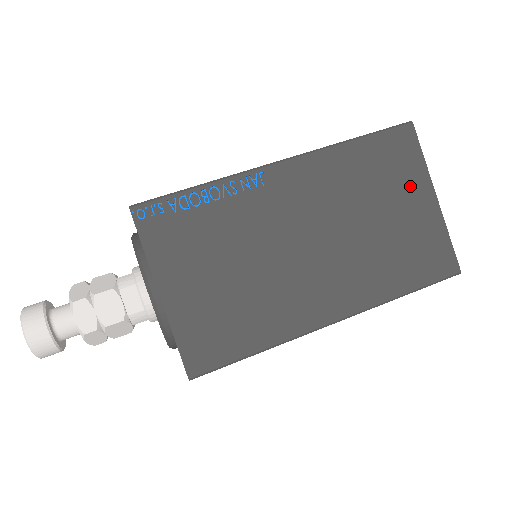
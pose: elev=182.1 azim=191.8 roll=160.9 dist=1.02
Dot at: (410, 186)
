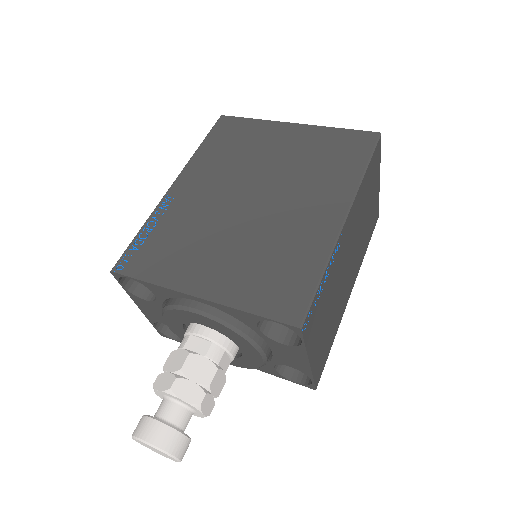
Dot at: (375, 182)
